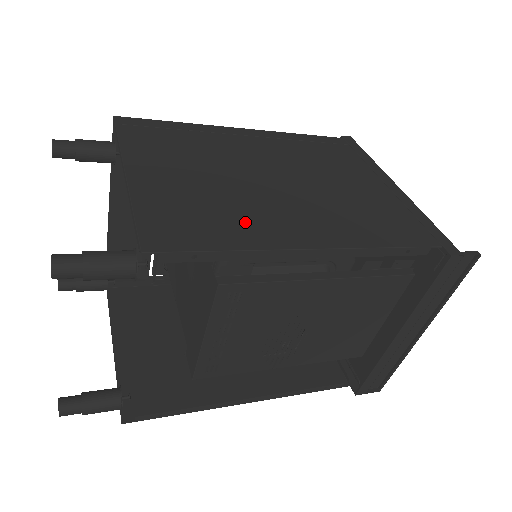
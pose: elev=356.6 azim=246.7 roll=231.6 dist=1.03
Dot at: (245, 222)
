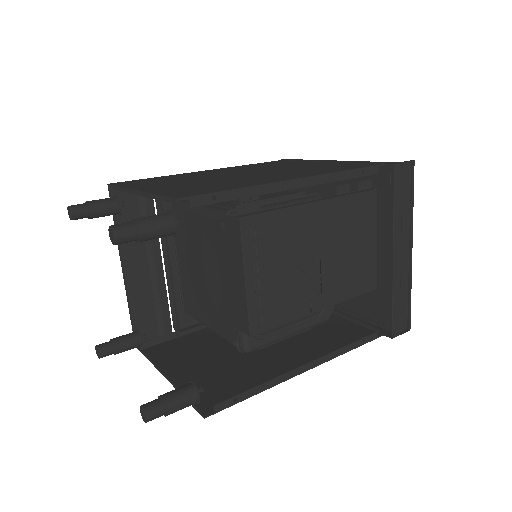
Dot at: (239, 183)
